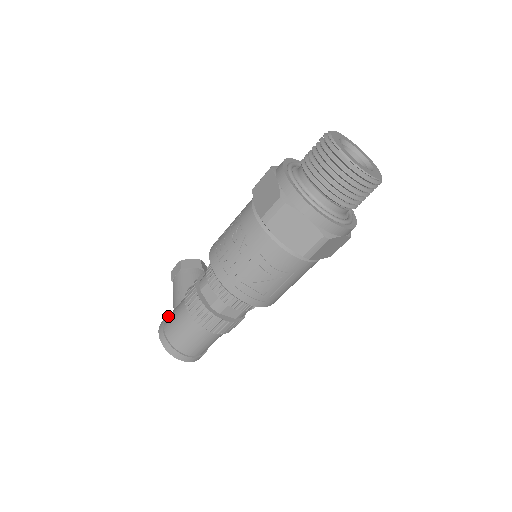
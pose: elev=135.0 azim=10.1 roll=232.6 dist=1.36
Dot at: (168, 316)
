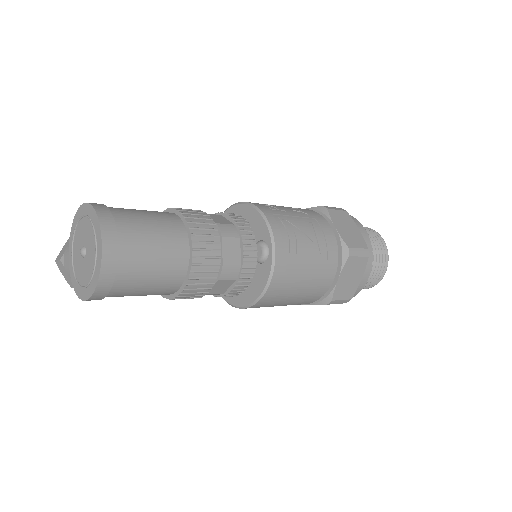
Dot at: occluded
